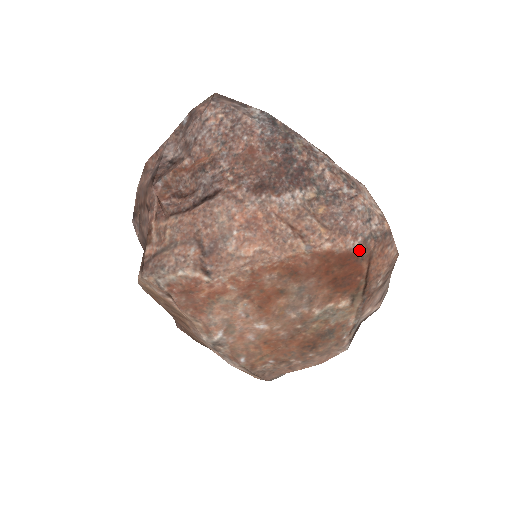
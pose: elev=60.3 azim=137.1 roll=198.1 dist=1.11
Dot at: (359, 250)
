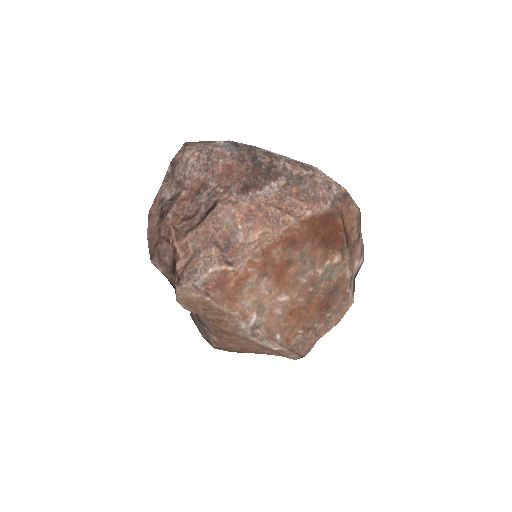
Dot at: (332, 210)
